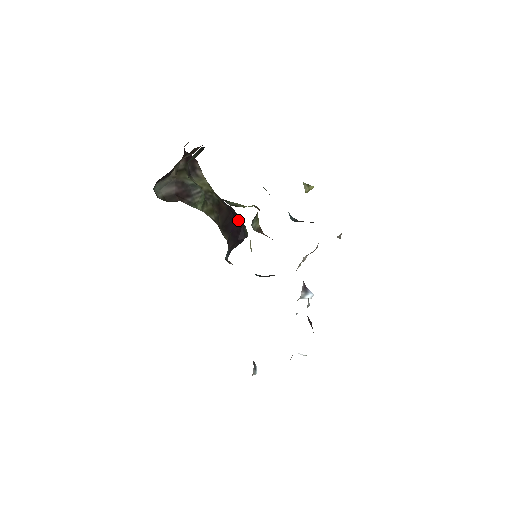
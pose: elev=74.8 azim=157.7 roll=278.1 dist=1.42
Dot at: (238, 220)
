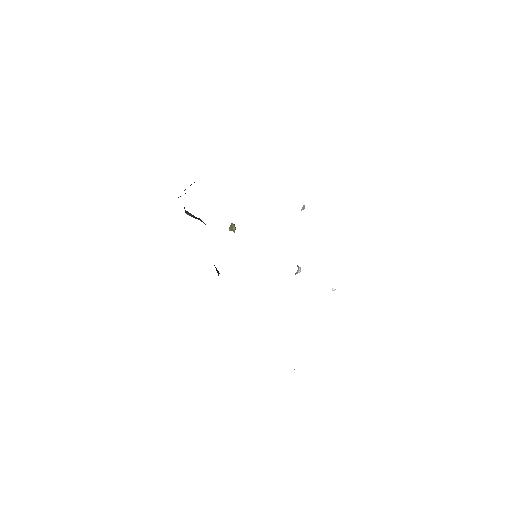
Dot at: occluded
